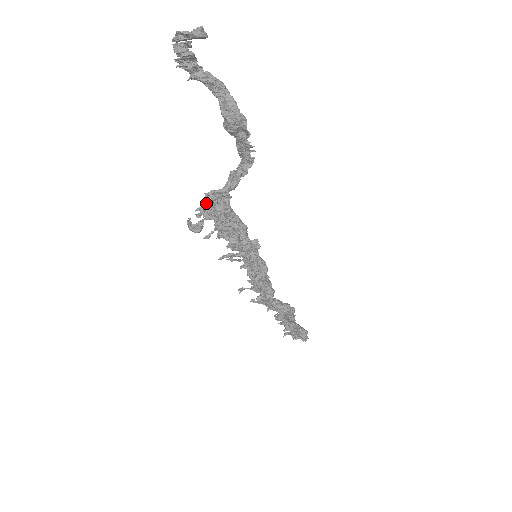
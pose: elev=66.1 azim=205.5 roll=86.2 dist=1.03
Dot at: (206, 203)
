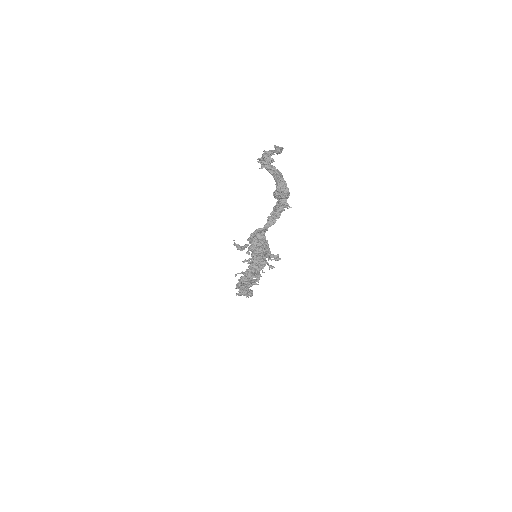
Dot at: (254, 235)
